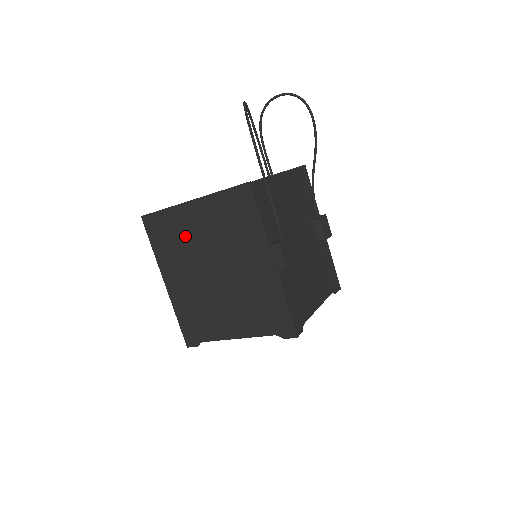
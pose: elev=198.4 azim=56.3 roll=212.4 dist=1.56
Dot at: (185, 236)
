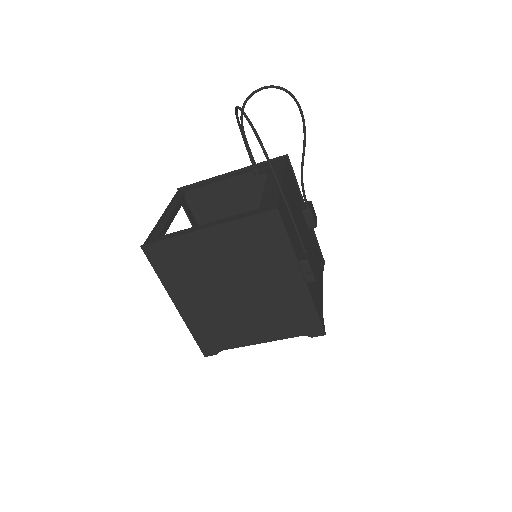
Dot at: (199, 262)
